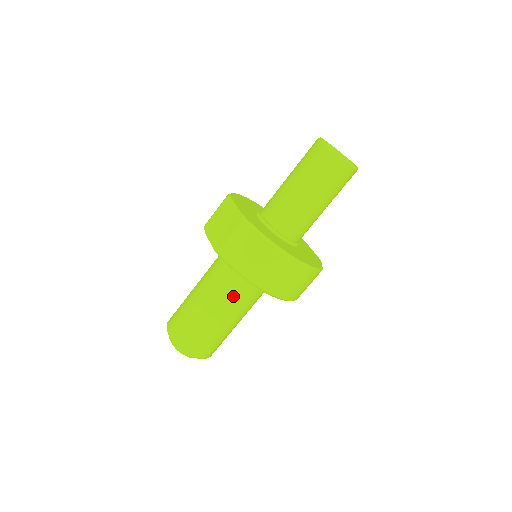
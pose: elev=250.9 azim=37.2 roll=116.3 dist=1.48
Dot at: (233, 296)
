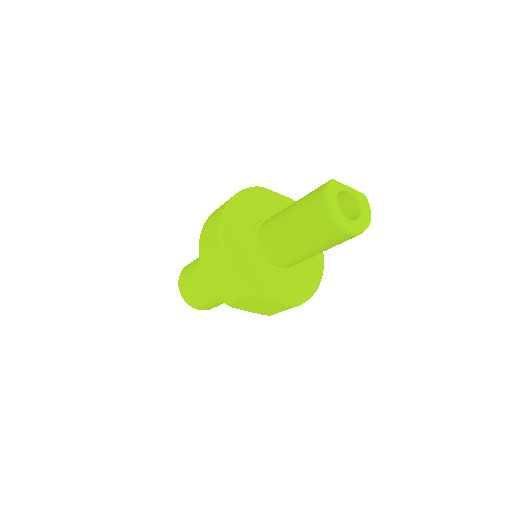
Dot at: occluded
